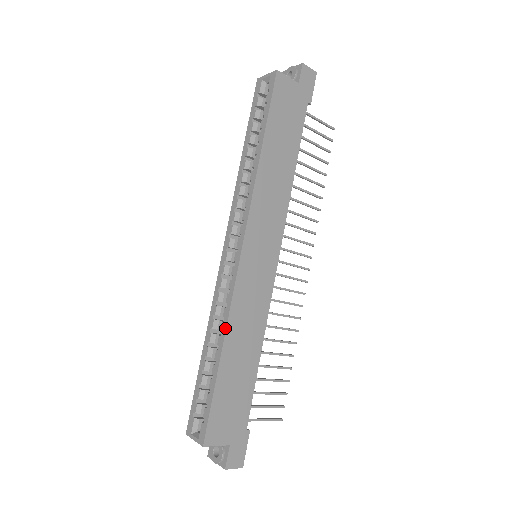
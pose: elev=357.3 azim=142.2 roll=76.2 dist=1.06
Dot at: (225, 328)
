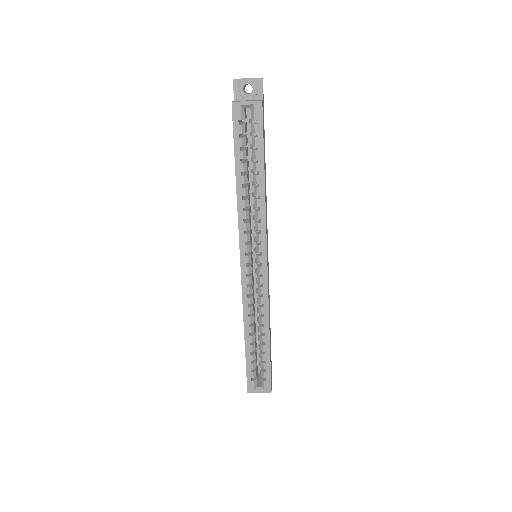
Dot at: (268, 321)
